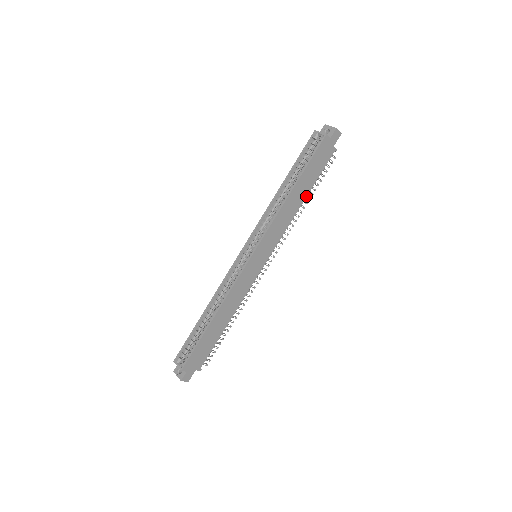
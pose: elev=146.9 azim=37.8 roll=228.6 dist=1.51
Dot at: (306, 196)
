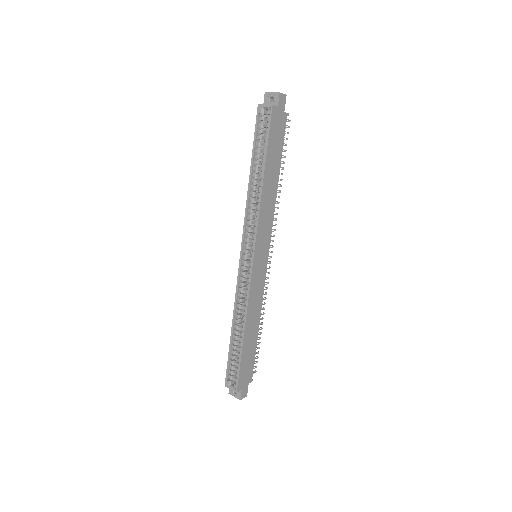
Dot at: (278, 175)
